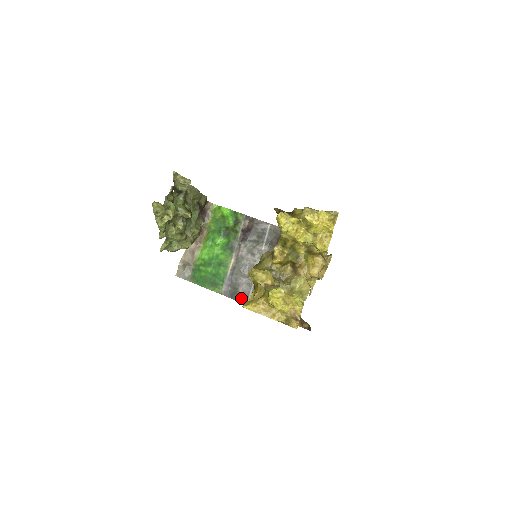
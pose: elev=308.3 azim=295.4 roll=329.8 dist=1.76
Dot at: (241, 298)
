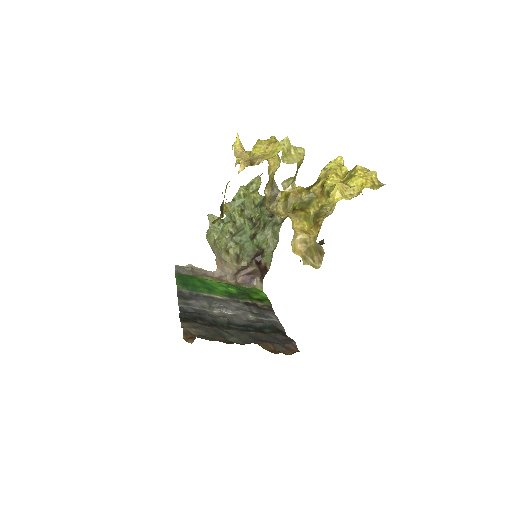
Dot at: (183, 301)
